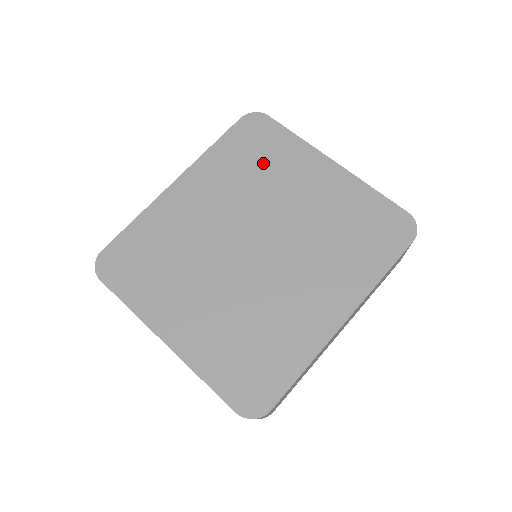
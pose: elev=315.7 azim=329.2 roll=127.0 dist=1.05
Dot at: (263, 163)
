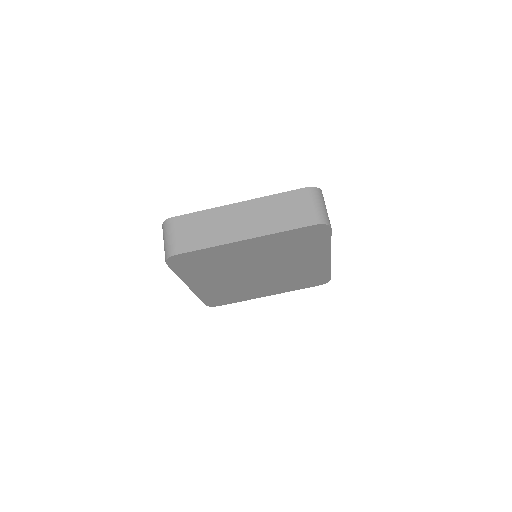
Dot at: (212, 263)
